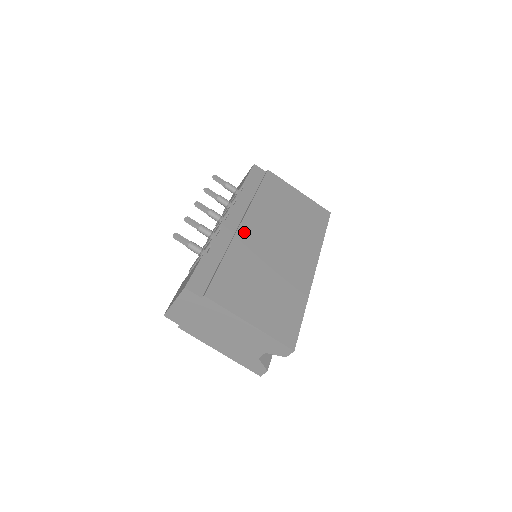
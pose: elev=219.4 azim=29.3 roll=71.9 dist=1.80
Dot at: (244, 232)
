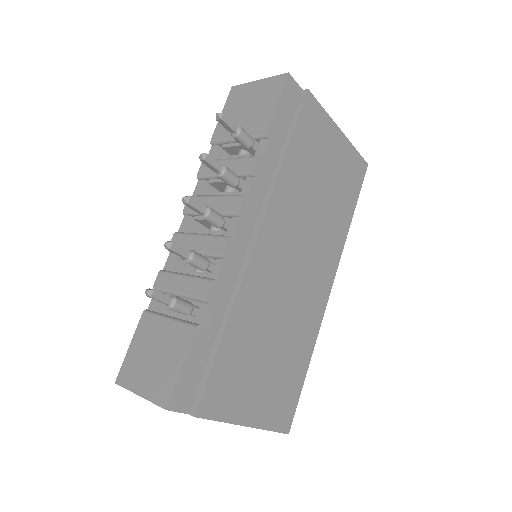
Dot at: (258, 259)
